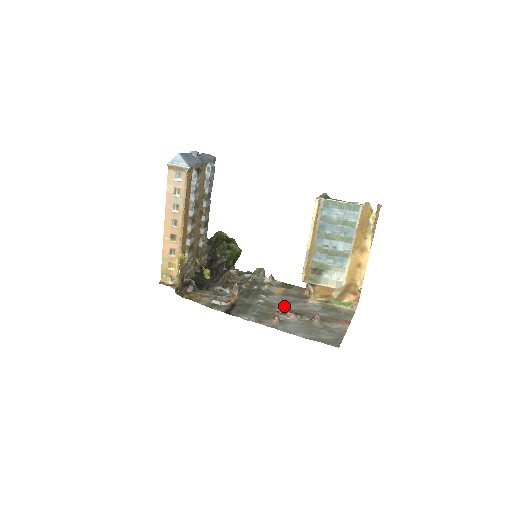
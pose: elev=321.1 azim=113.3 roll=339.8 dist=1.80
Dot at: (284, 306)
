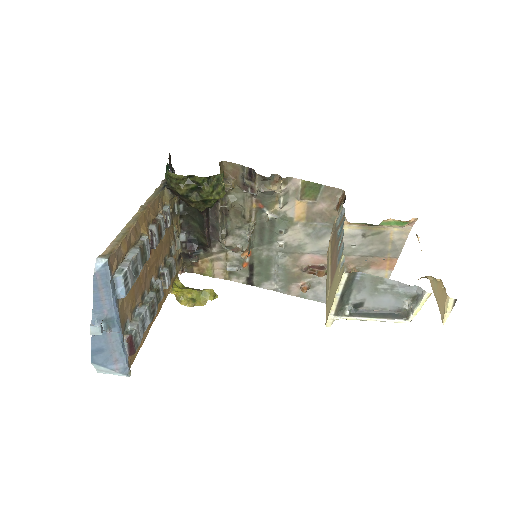
Dot at: (311, 251)
